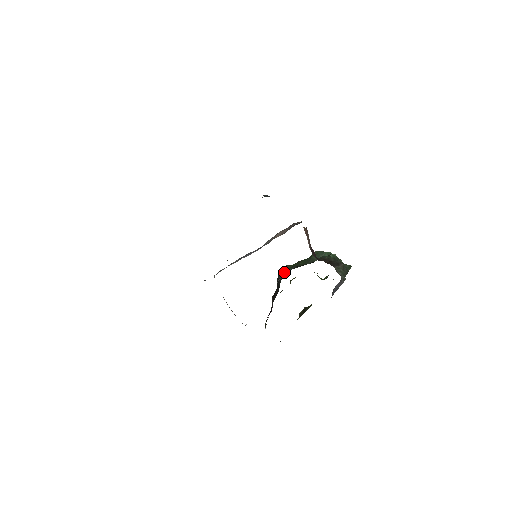
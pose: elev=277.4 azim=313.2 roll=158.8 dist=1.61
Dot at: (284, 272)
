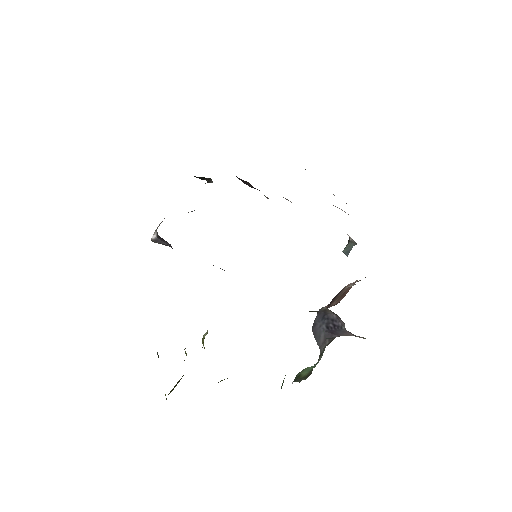
Dot at: occluded
